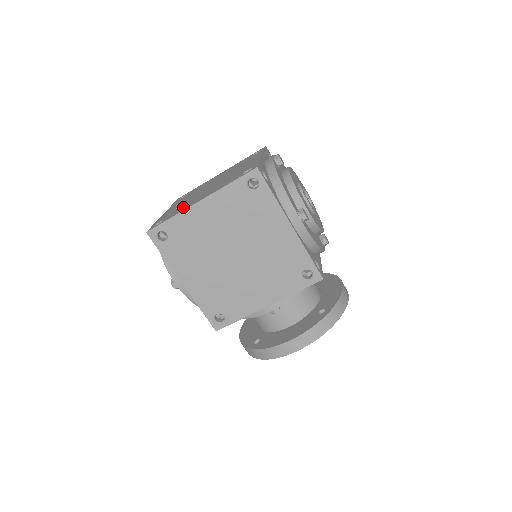
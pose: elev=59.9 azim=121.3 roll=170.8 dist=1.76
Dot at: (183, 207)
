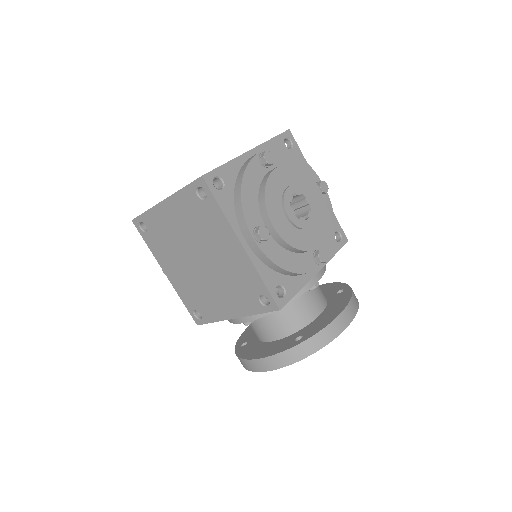
Dot at: occluded
